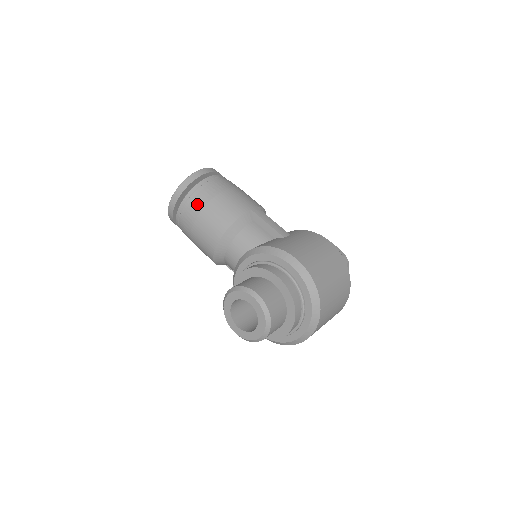
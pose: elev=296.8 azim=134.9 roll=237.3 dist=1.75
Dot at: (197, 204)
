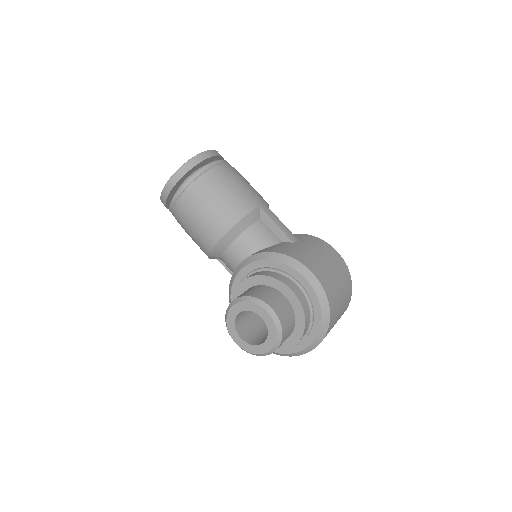
Dot at: (201, 192)
